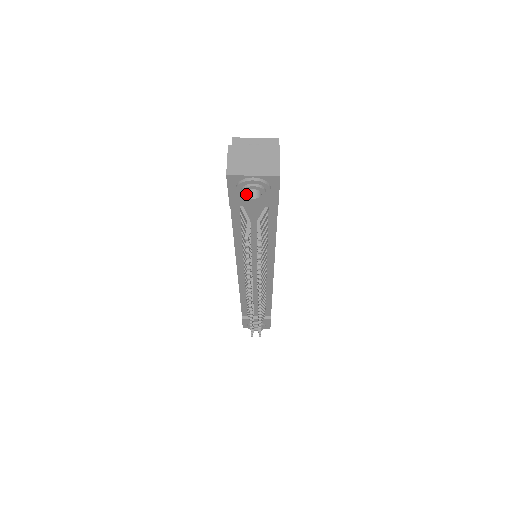
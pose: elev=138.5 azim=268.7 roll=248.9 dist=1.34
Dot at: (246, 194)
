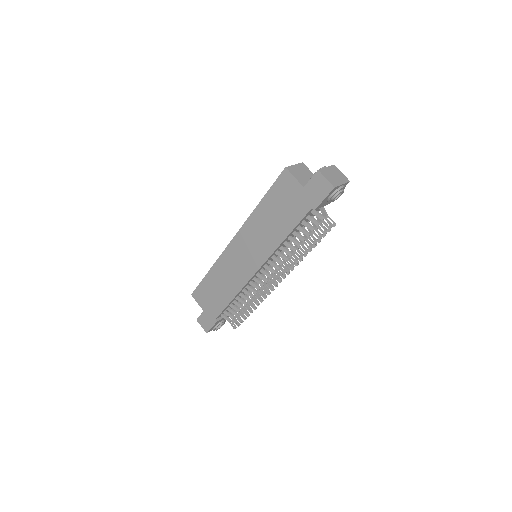
Dot at: (333, 198)
